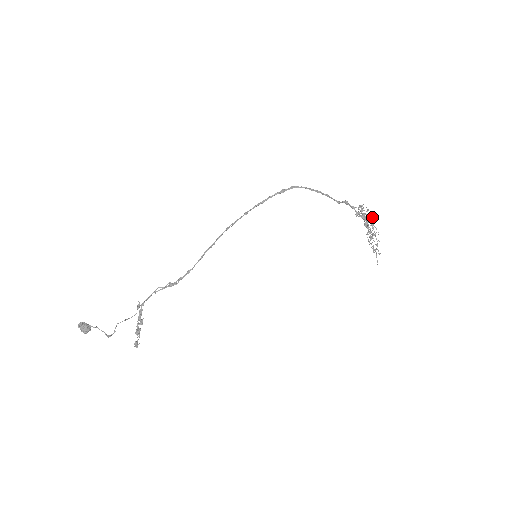
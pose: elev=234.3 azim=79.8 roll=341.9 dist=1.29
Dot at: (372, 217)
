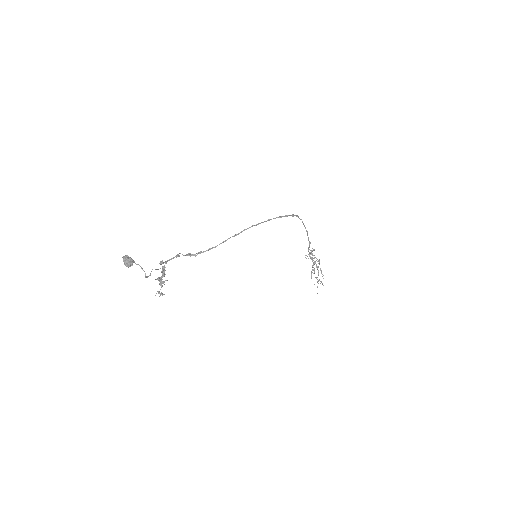
Dot at: (316, 260)
